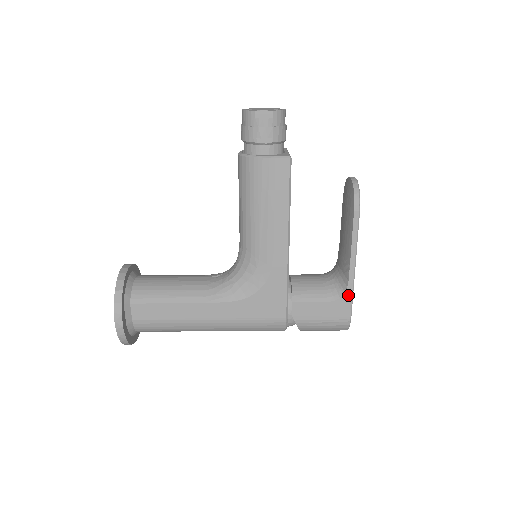
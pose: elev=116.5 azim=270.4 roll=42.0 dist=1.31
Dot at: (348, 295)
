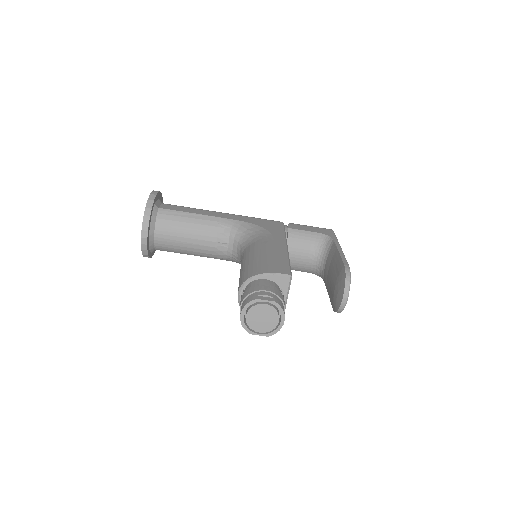
Dot at: occluded
